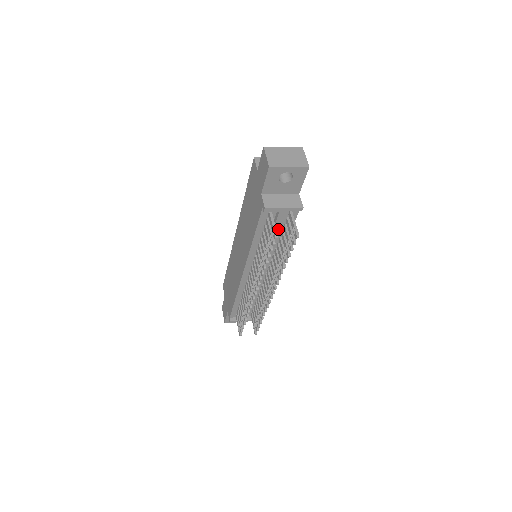
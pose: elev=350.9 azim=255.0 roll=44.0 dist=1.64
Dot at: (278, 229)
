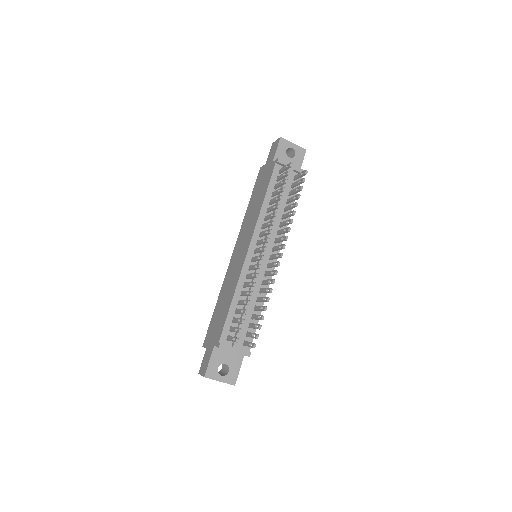
Dot at: (286, 189)
